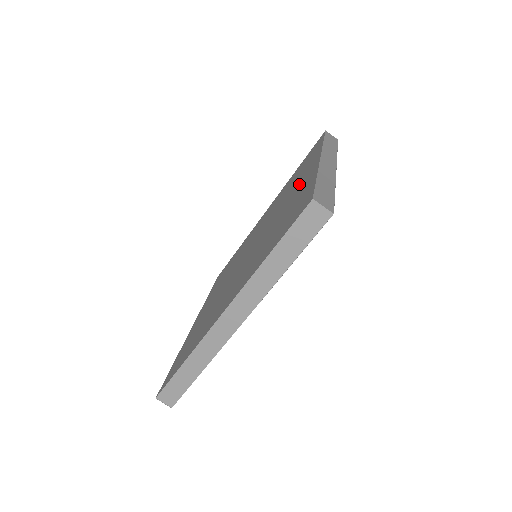
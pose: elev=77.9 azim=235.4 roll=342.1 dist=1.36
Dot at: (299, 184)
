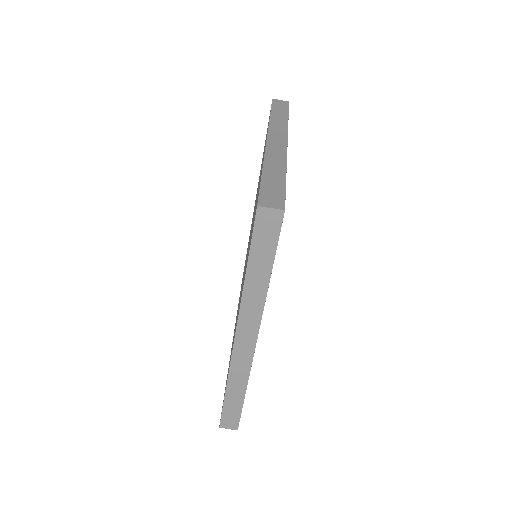
Dot at: occluded
